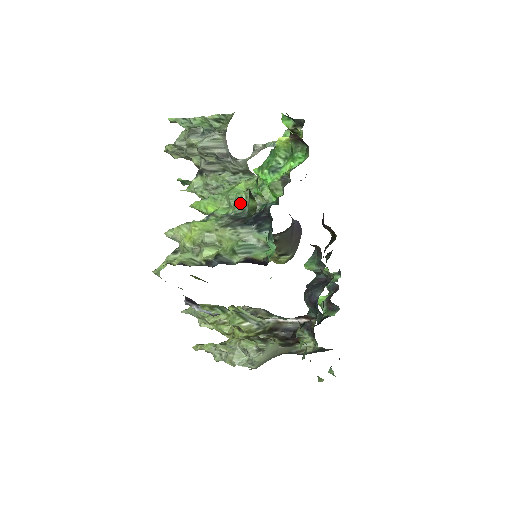
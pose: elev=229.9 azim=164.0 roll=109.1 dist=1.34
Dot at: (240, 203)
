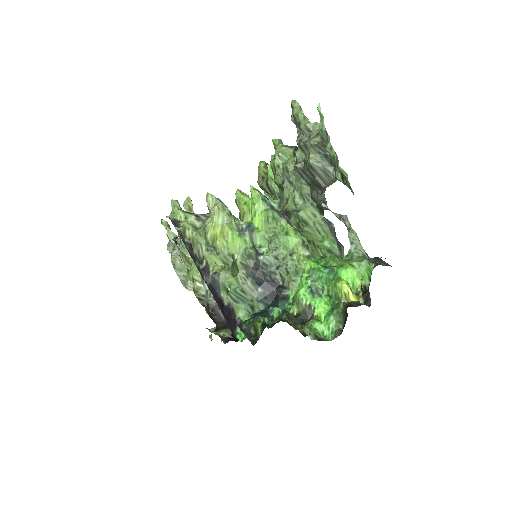
Dot at: (275, 256)
